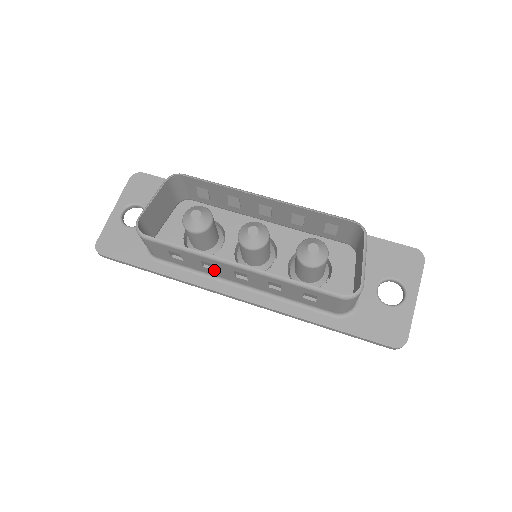
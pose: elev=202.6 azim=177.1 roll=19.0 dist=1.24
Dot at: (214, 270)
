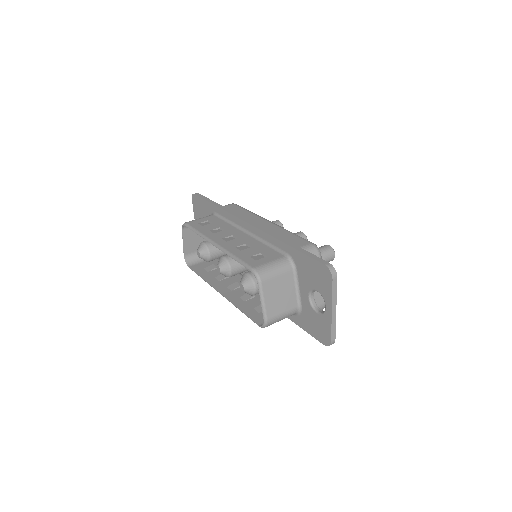
Dot at: occluded
